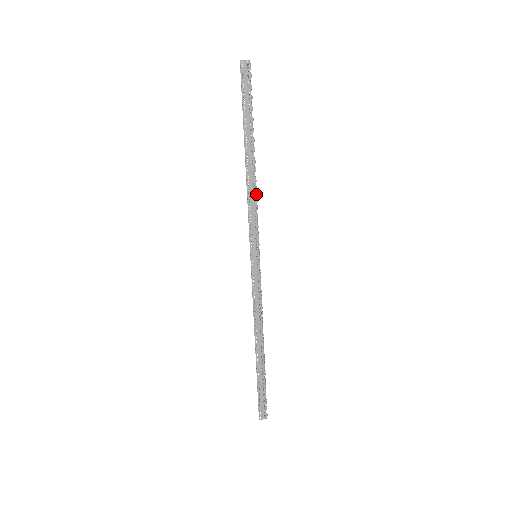
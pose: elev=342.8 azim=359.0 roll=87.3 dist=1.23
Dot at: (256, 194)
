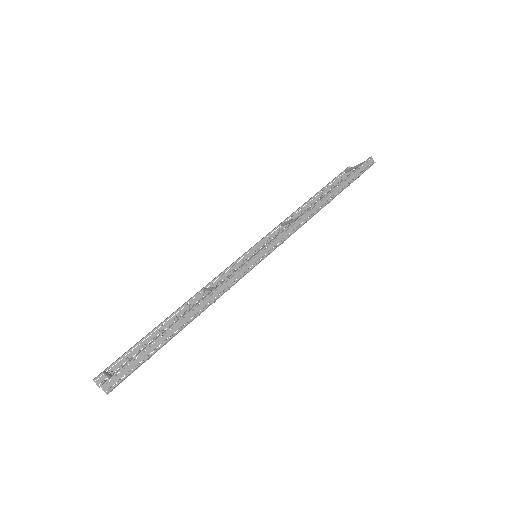
Dot at: occluded
